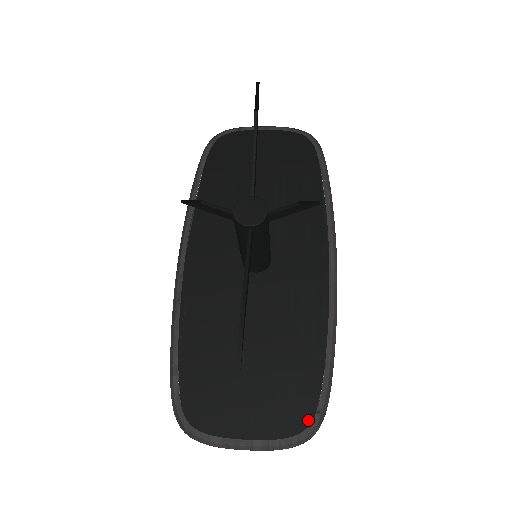
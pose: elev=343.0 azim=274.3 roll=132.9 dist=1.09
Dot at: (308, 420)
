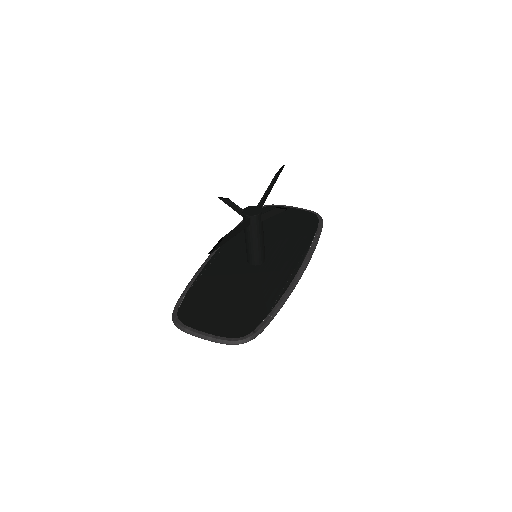
Dot at: (246, 333)
